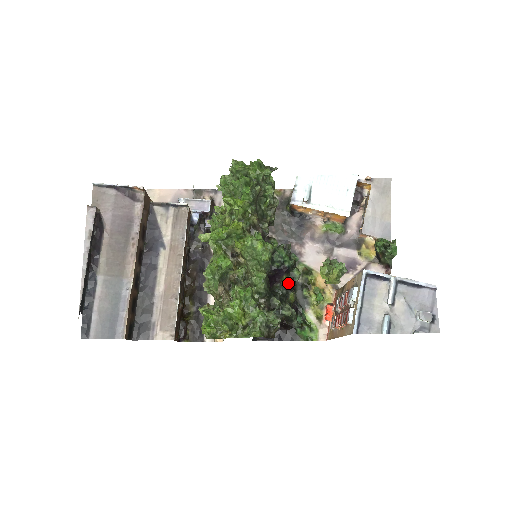
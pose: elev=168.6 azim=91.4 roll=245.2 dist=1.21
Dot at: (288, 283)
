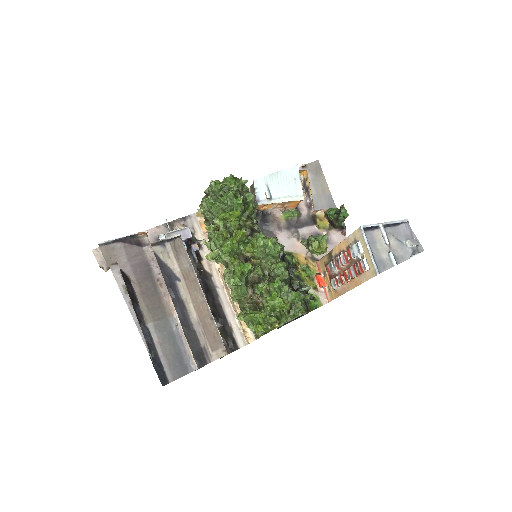
Dot at: occluded
